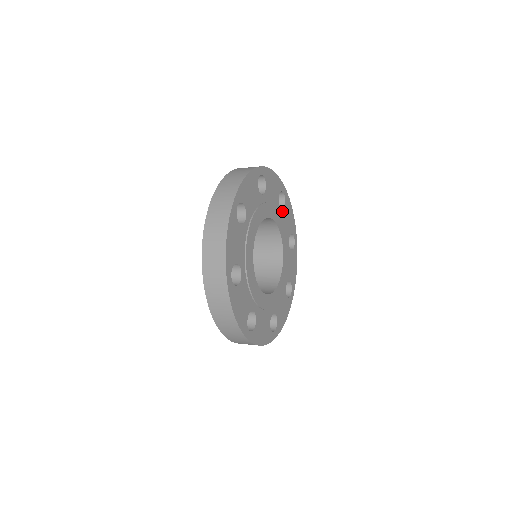
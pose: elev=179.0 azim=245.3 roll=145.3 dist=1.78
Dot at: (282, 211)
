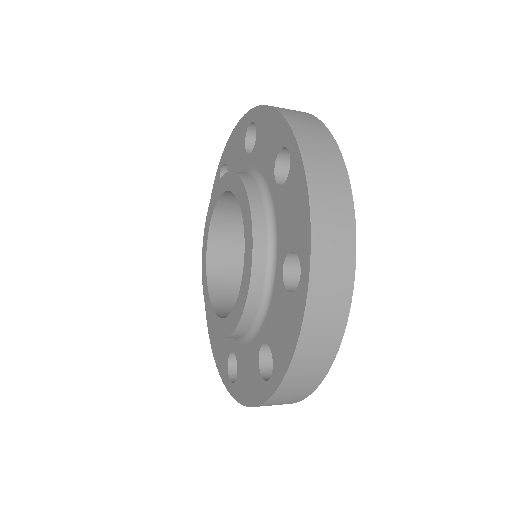
Dot at: occluded
